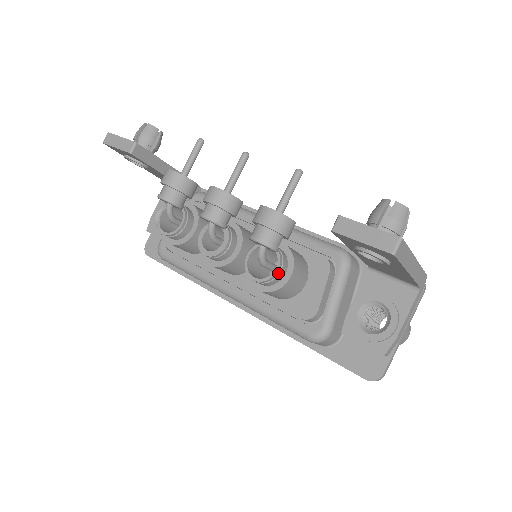
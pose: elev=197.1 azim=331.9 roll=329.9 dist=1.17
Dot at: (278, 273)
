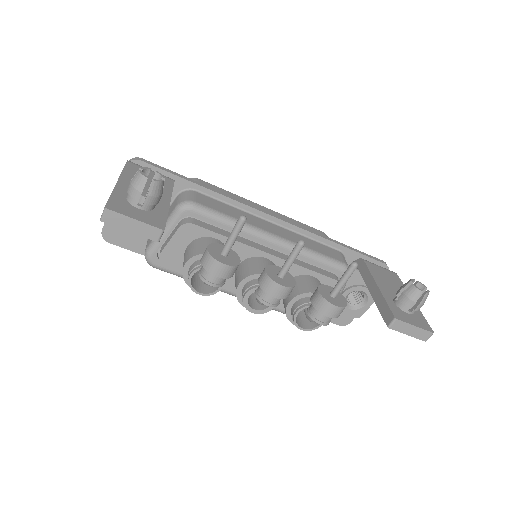
Dot at: occluded
